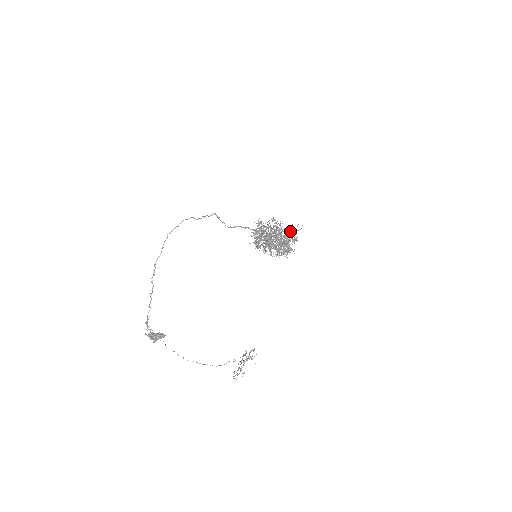
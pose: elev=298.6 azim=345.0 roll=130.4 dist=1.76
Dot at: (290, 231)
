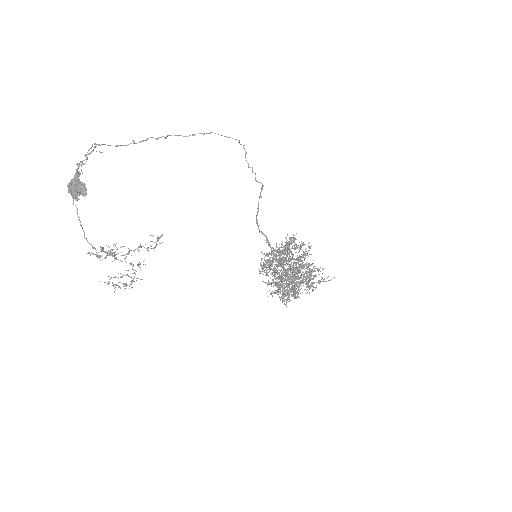
Dot at: occluded
